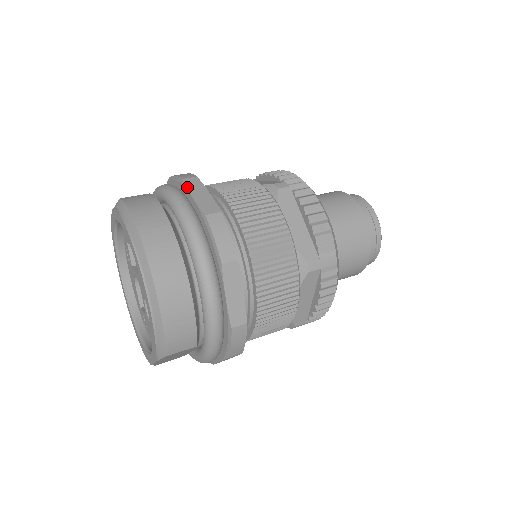
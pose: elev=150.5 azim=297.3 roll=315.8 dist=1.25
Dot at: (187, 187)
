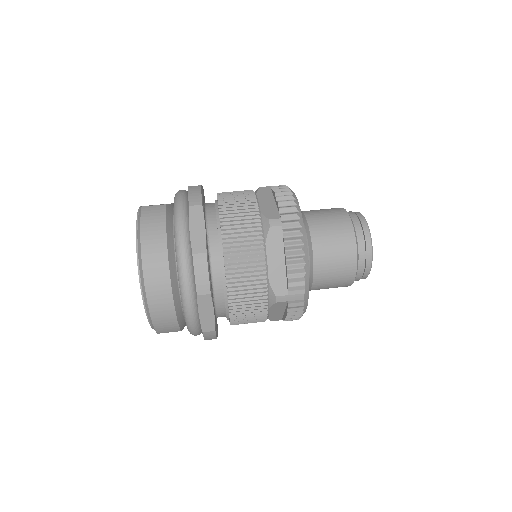
Dot at: (189, 217)
